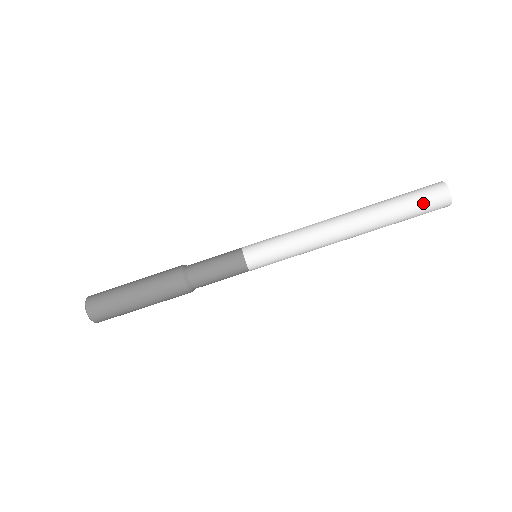
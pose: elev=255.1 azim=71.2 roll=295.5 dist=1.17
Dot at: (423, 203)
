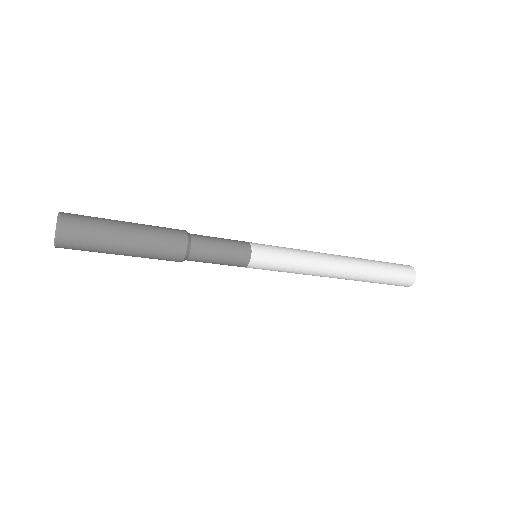
Dot at: occluded
